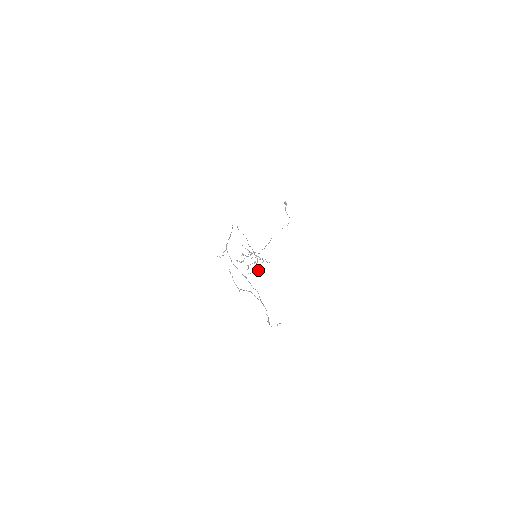
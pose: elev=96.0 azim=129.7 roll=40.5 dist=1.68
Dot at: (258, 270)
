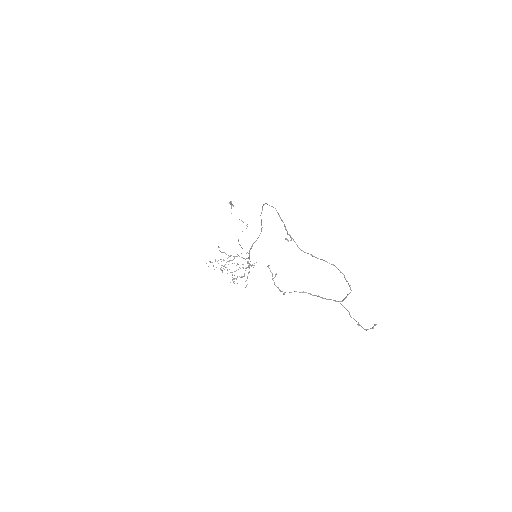
Dot at: occluded
